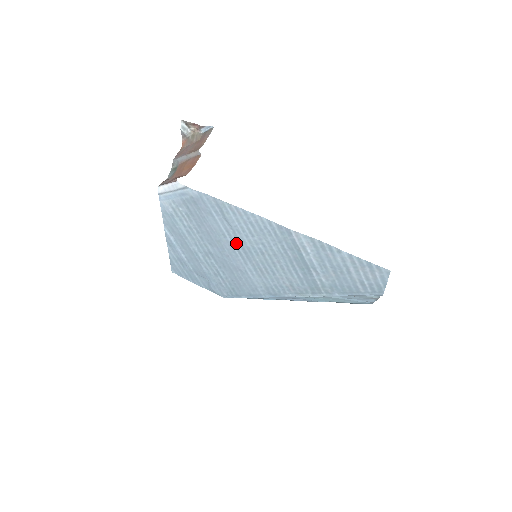
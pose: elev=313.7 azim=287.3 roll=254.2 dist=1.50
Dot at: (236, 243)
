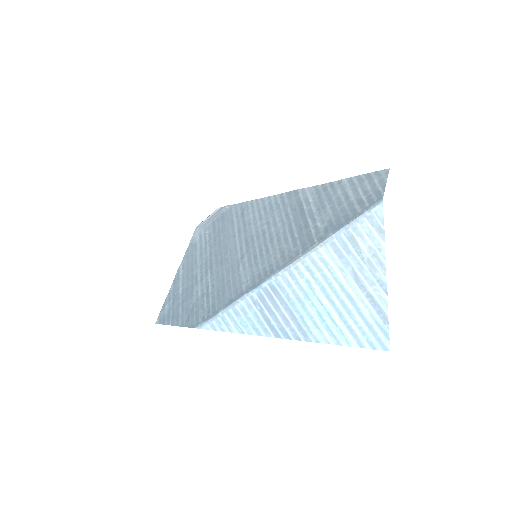
Dot at: (242, 238)
